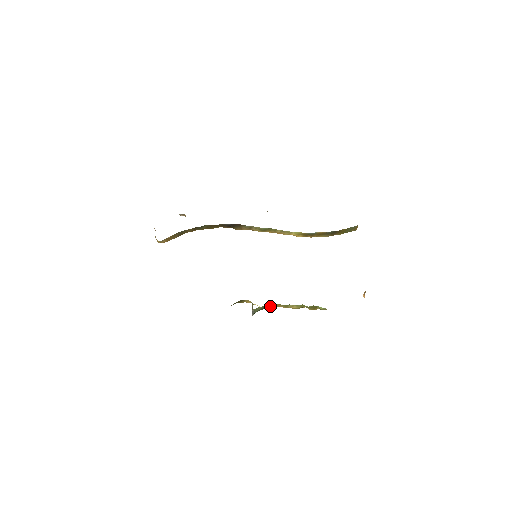
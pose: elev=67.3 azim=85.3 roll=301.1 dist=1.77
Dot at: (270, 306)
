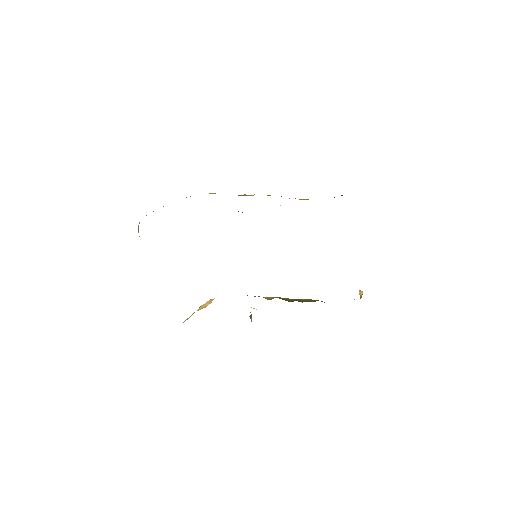
Dot at: occluded
